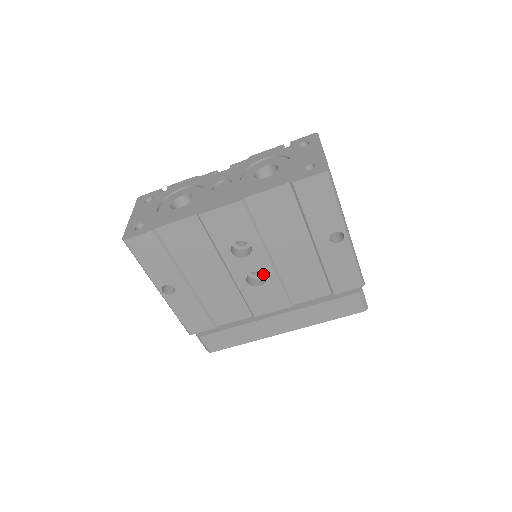
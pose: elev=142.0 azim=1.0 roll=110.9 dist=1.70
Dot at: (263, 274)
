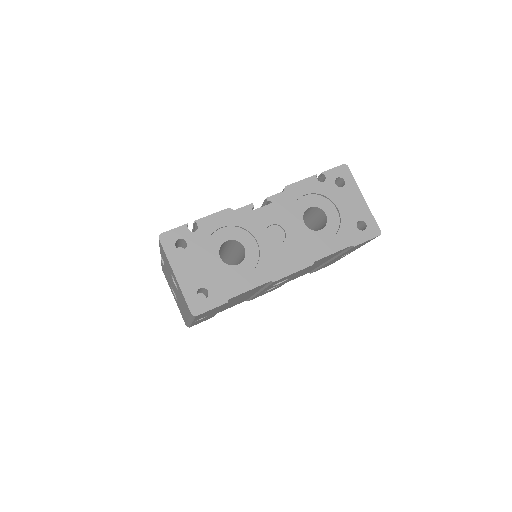
Dot at: occluded
